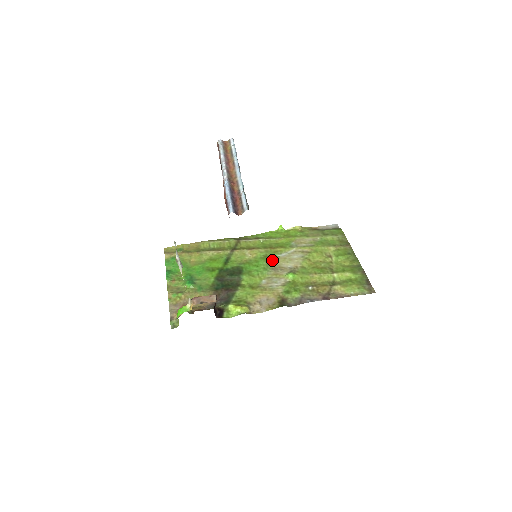
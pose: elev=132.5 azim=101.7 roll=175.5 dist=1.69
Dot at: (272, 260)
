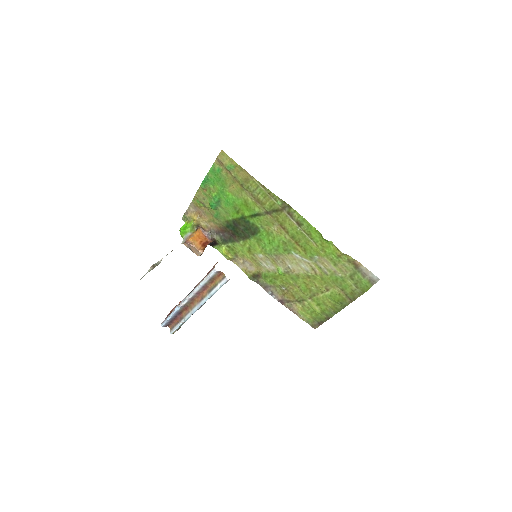
Dot at: (283, 252)
